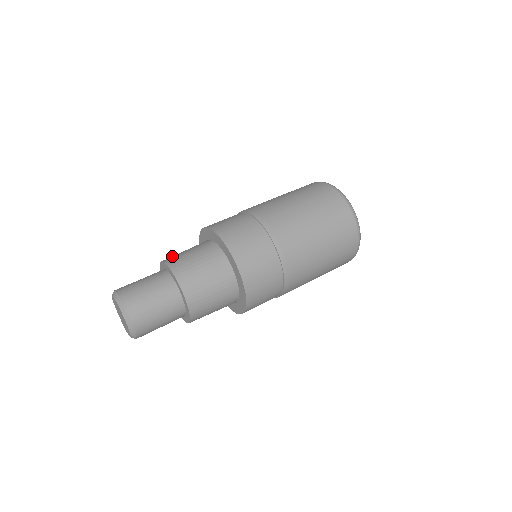
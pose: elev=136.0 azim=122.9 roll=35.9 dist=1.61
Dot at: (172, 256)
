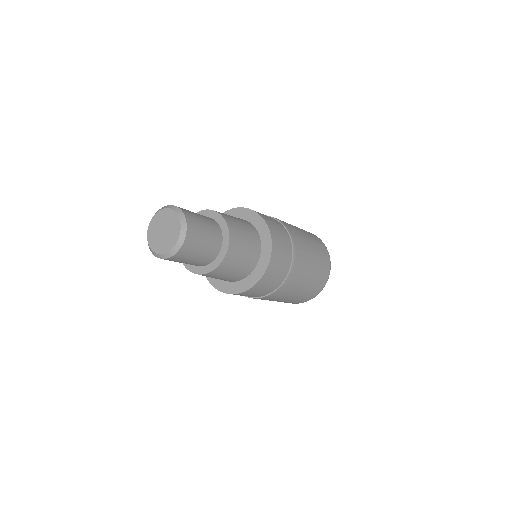
Dot at: occluded
